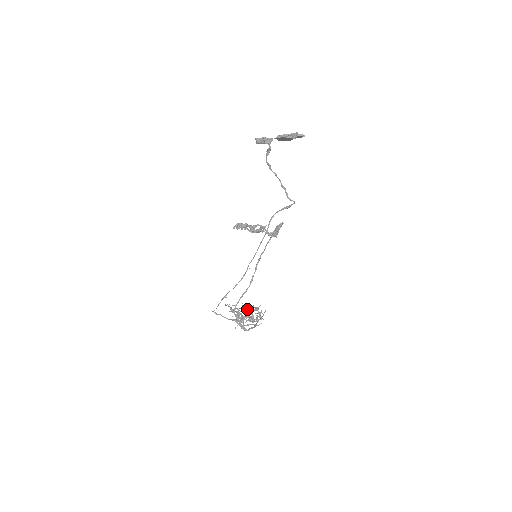
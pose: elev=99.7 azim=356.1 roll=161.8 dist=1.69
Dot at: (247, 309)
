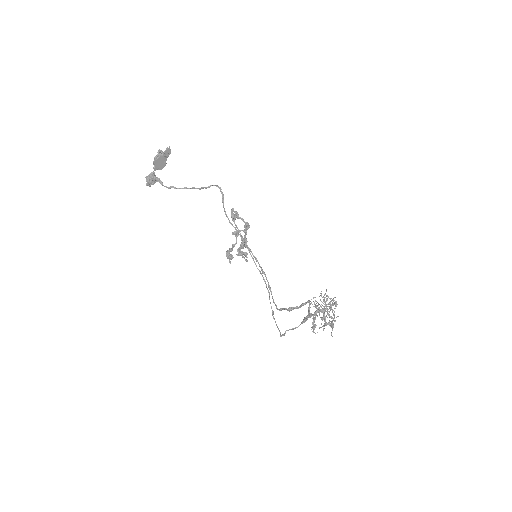
Dot at: occluded
